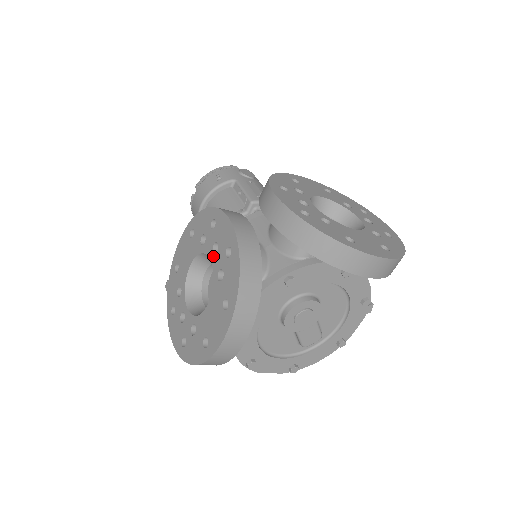
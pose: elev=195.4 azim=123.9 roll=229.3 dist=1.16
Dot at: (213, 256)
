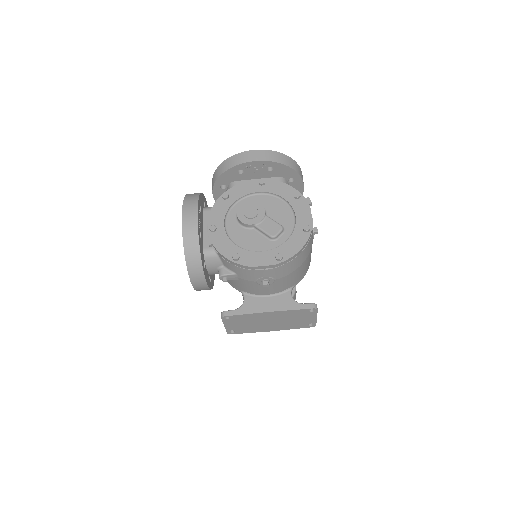
Dot at: occluded
